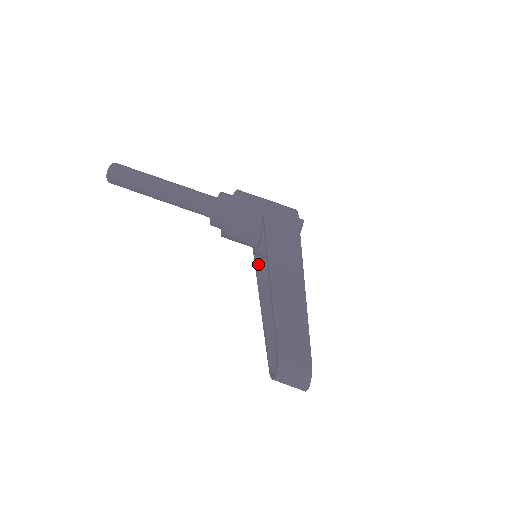
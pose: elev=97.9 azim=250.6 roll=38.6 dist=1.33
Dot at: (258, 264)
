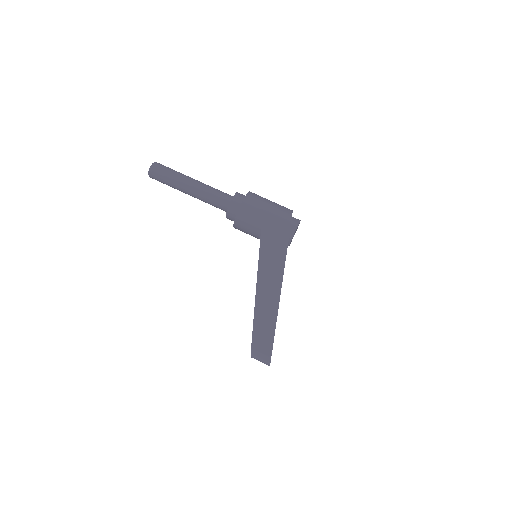
Dot at: occluded
